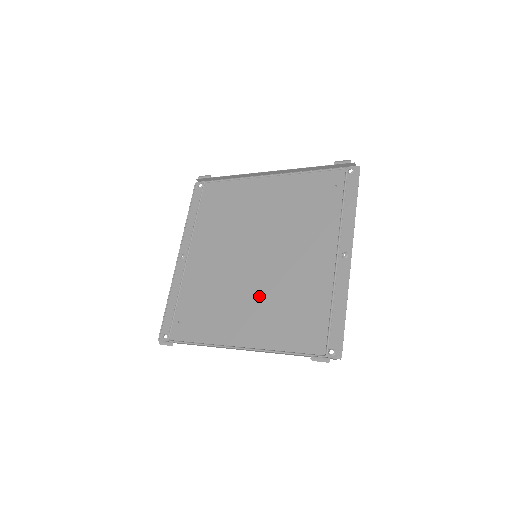
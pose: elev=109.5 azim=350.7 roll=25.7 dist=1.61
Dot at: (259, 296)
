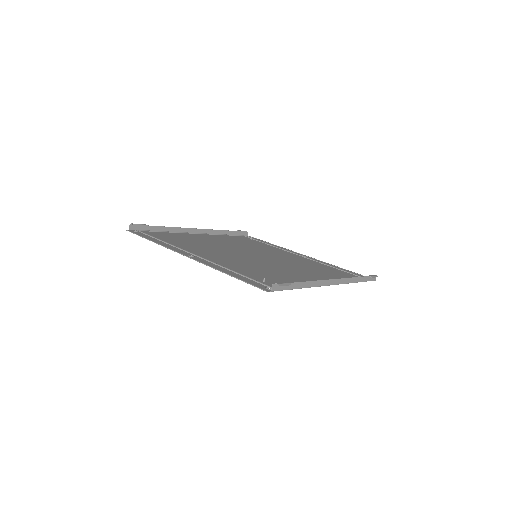
Dot at: (294, 267)
